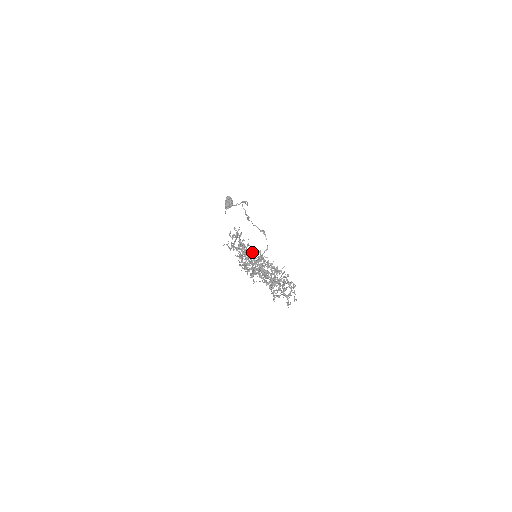
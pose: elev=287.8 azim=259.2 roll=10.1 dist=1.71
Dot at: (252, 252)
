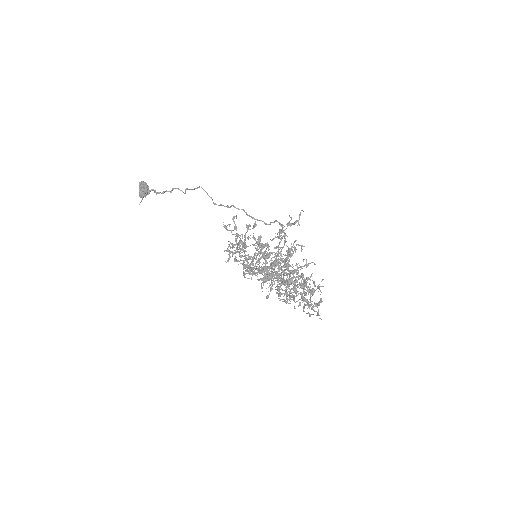
Dot at: occluded
